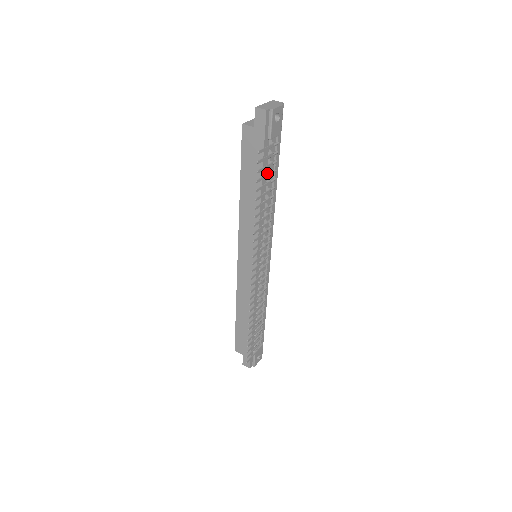
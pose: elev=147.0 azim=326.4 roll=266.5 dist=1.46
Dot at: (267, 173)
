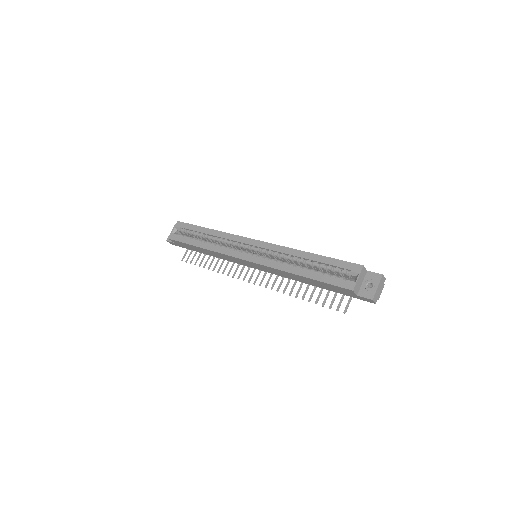
Dot at: occluded
